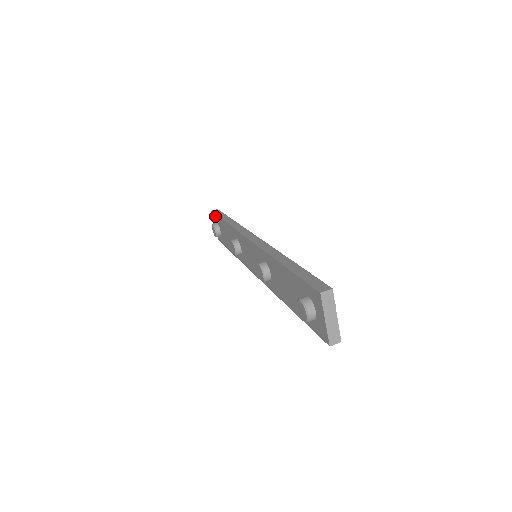
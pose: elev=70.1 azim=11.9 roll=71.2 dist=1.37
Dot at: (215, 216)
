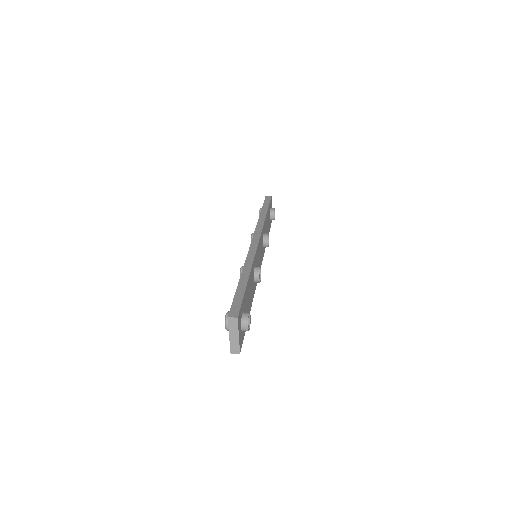
Dot at: occluded
